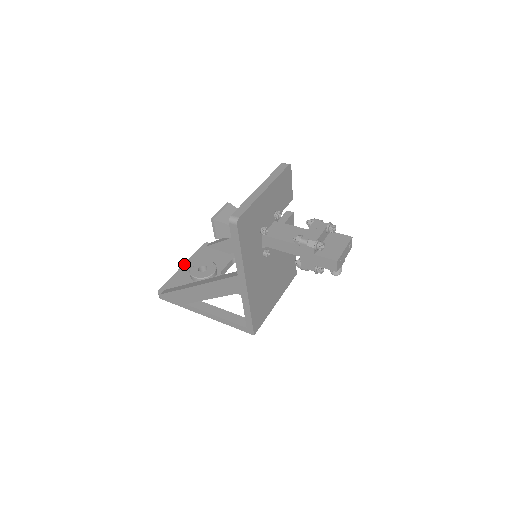
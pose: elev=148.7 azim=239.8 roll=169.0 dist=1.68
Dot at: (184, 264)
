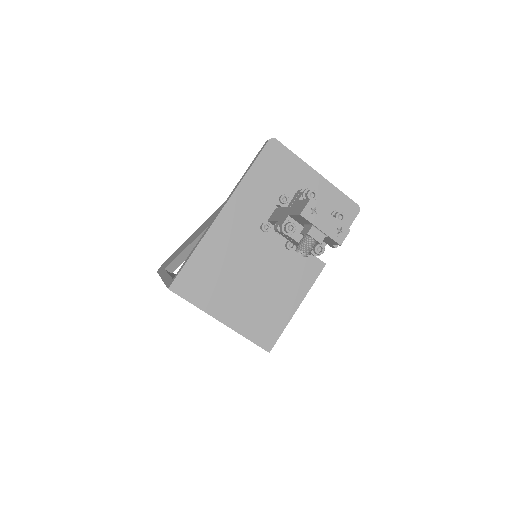
Dot at: occluded
